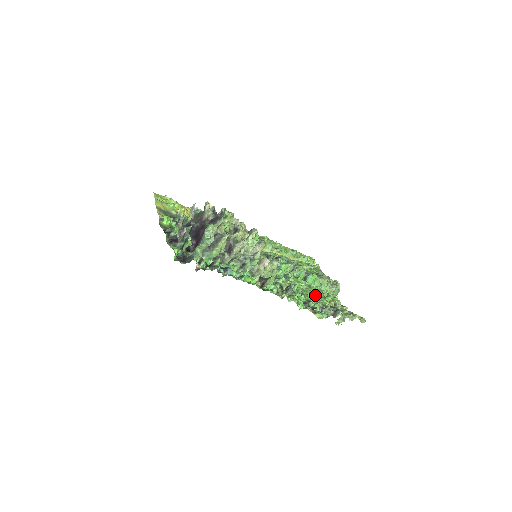
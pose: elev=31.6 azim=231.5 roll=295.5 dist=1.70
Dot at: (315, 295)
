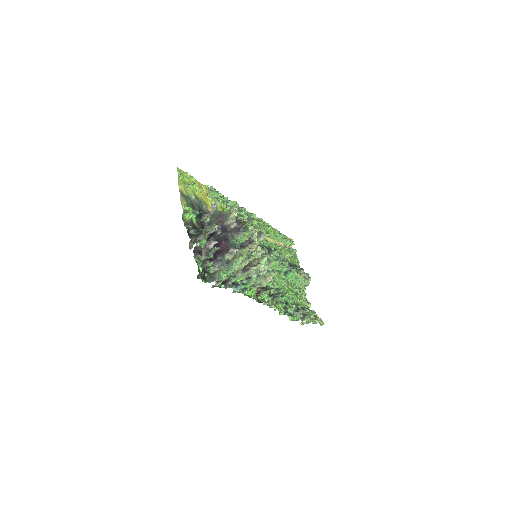
Dot at: (291, 293)
